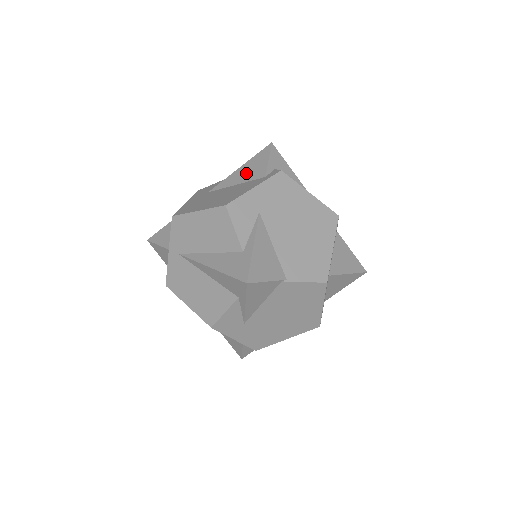
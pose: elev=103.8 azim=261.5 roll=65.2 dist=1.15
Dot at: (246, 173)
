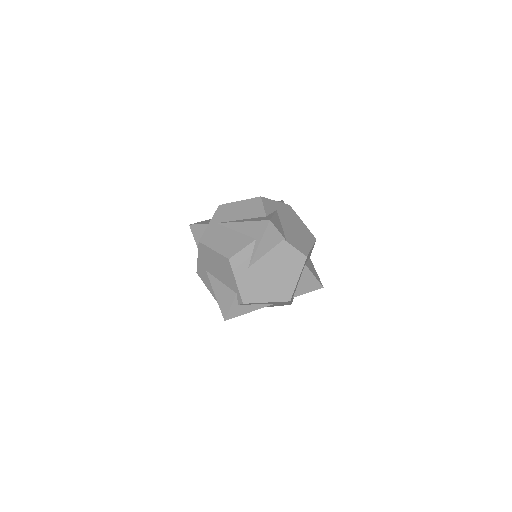
Dot at: occluded
